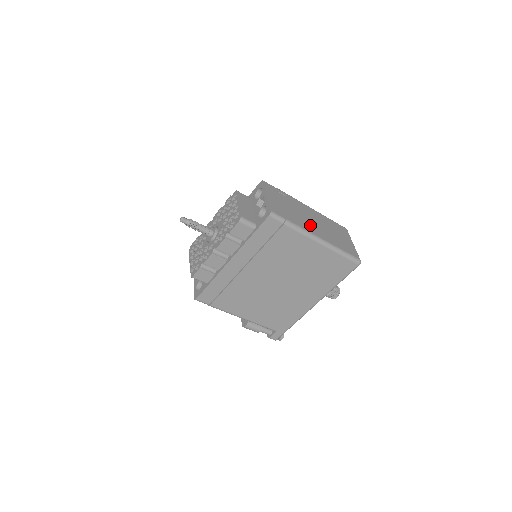
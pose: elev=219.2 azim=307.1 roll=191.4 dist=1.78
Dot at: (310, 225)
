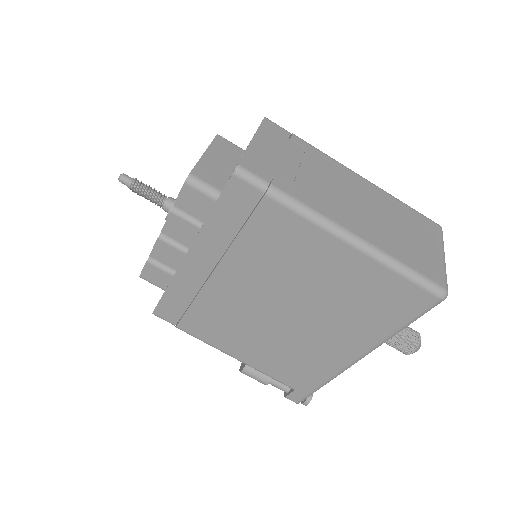
Dot at: (337, 205)
